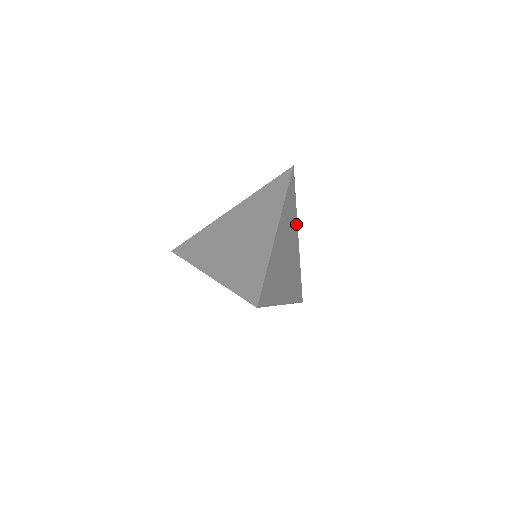
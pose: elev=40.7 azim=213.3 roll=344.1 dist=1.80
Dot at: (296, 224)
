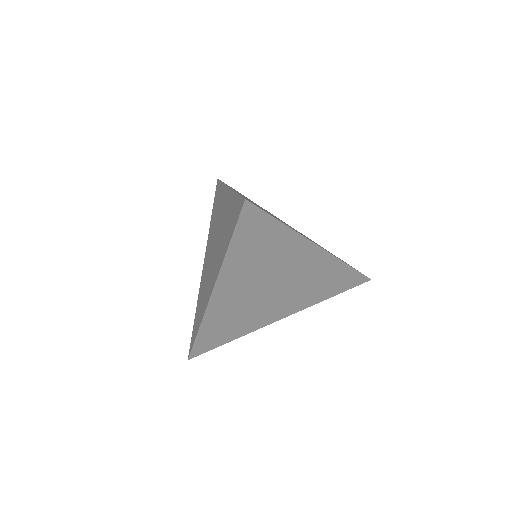
Dot at: occluded
